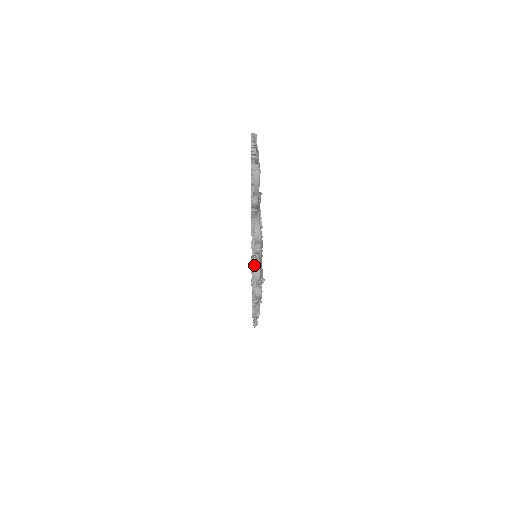
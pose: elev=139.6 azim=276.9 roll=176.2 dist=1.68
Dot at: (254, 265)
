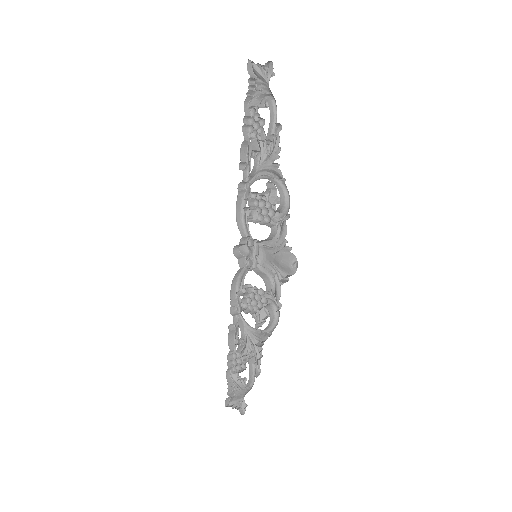
Dot at: (255, 272)
